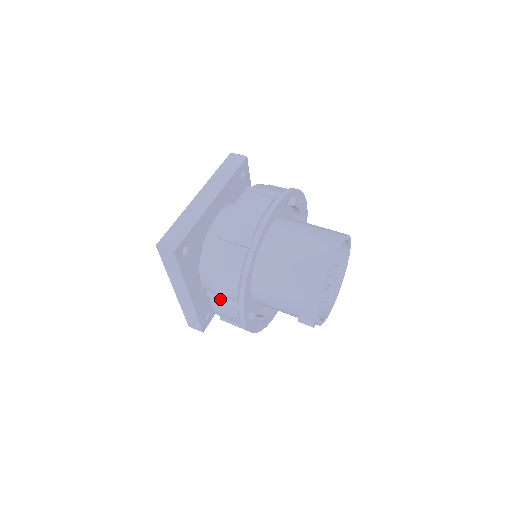
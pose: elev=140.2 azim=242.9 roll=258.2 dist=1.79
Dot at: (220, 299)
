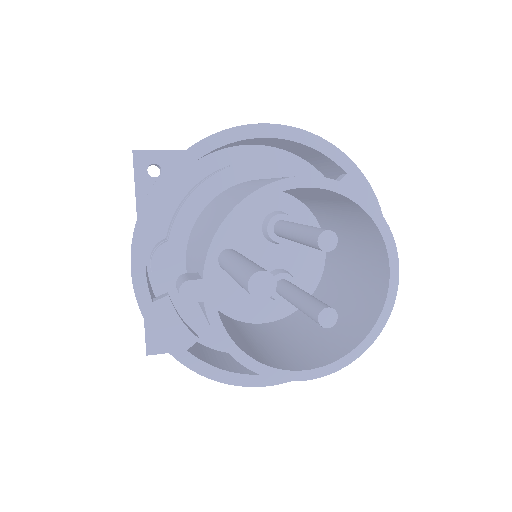
Dot at: occluded
